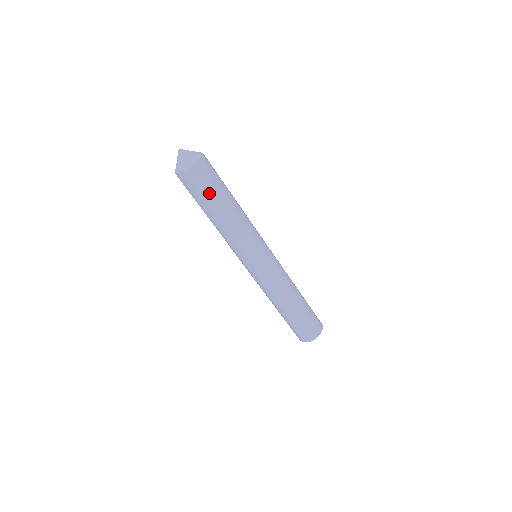
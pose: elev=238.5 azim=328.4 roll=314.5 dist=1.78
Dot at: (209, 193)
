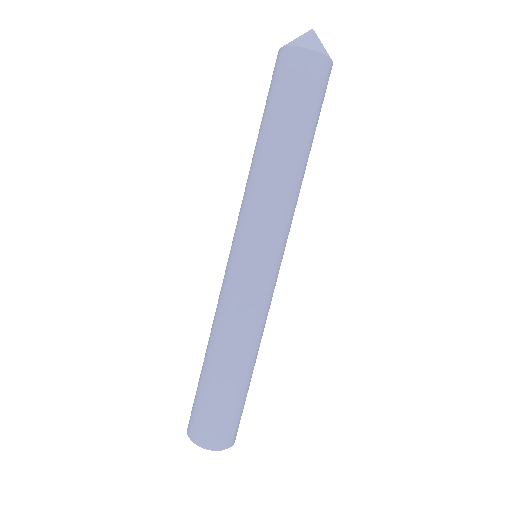
Dot at: (317, 113)
